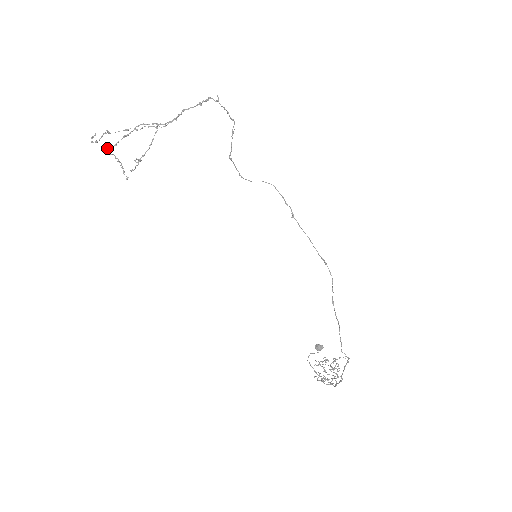
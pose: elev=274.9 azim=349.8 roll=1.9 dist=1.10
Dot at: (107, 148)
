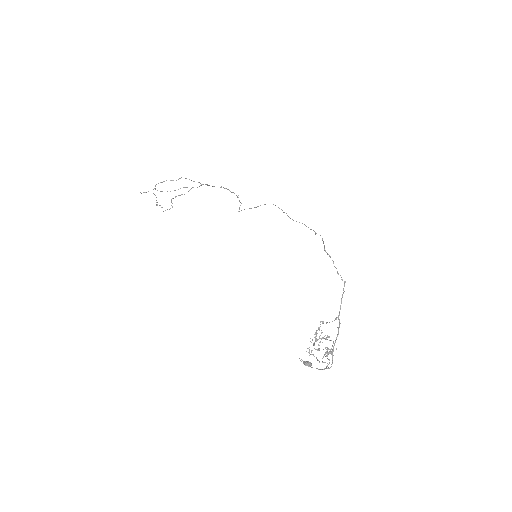
Dot at: (156, 184)
